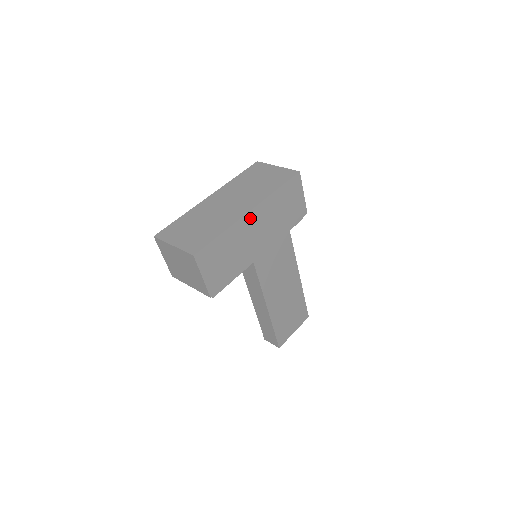
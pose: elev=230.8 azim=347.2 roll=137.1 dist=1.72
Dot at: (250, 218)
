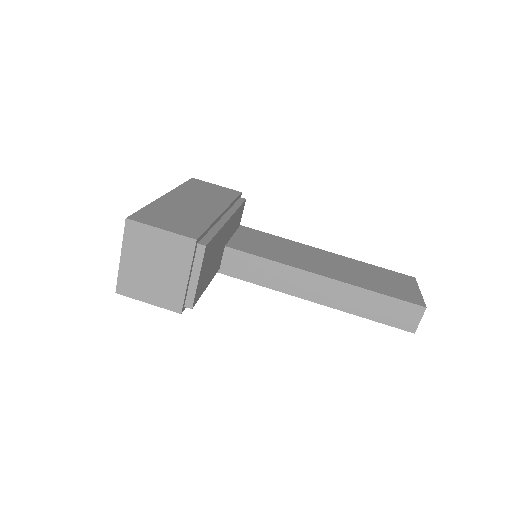
Dot at: (171, 198)
